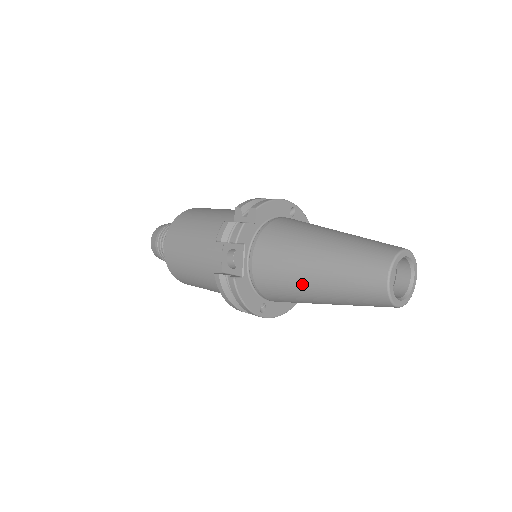
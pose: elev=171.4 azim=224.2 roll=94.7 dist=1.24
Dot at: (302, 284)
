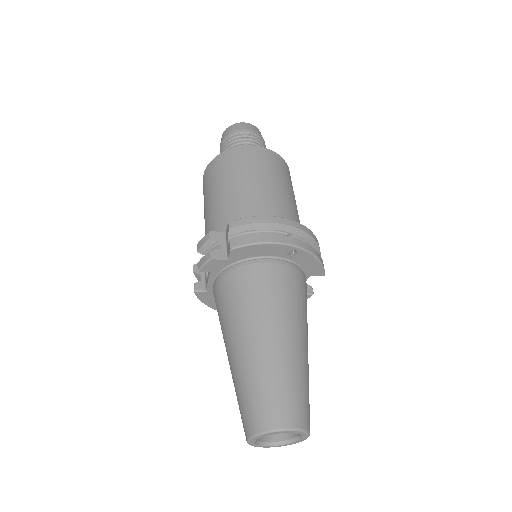
Dot at: occluded
